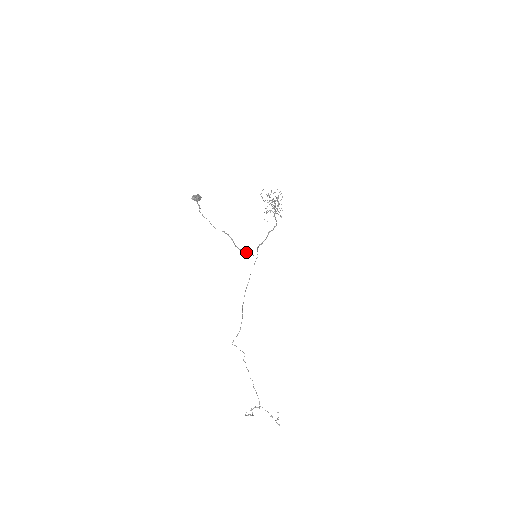
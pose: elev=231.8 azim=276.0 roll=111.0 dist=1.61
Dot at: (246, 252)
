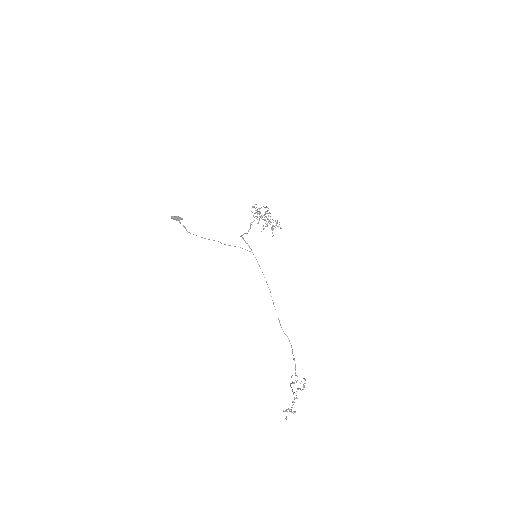
Dot at: (235, 246)
